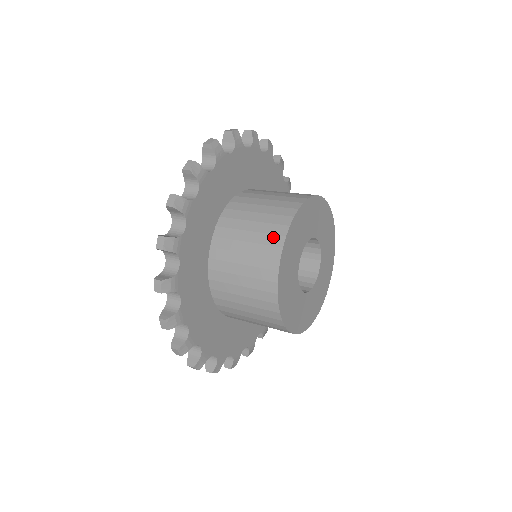
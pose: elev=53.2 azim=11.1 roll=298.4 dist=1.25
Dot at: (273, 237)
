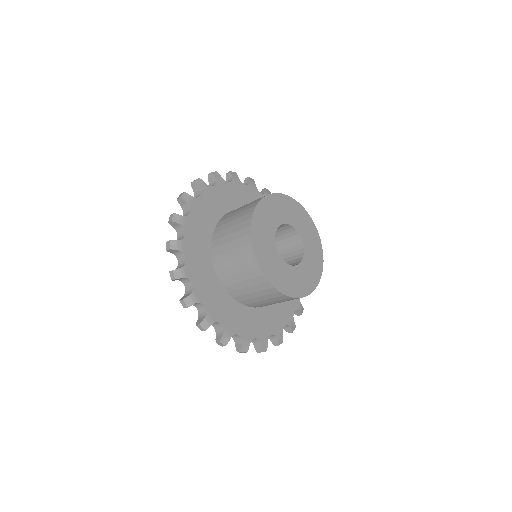
Dot at: (244, 223)
